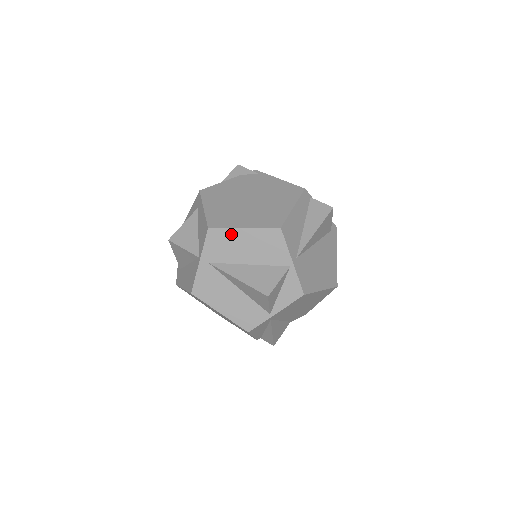
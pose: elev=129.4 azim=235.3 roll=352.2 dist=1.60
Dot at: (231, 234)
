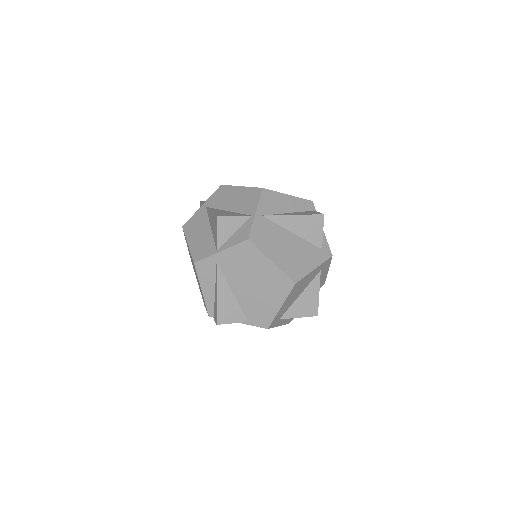
Dot at: (231, 189)
